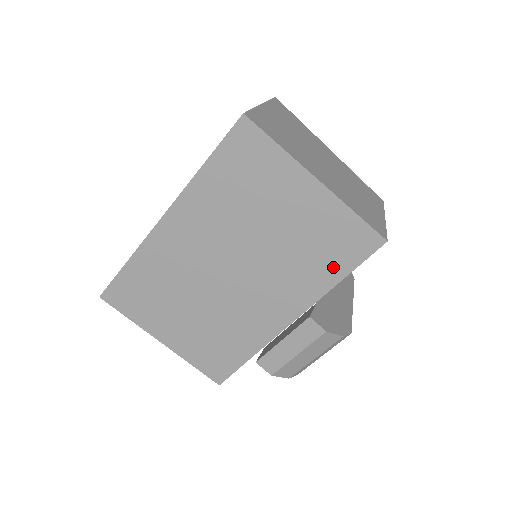
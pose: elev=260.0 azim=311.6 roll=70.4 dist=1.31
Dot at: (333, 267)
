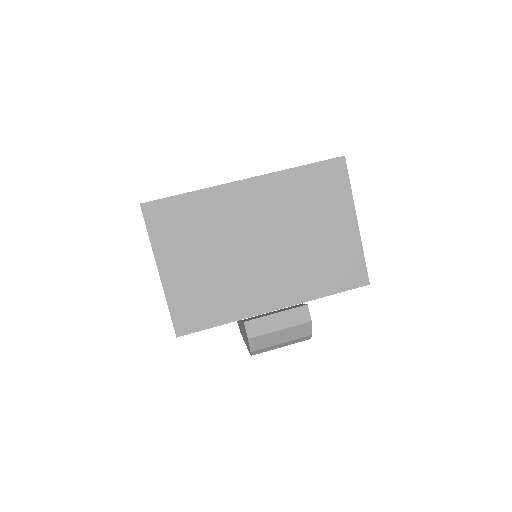
Dot at: (329, 283)
